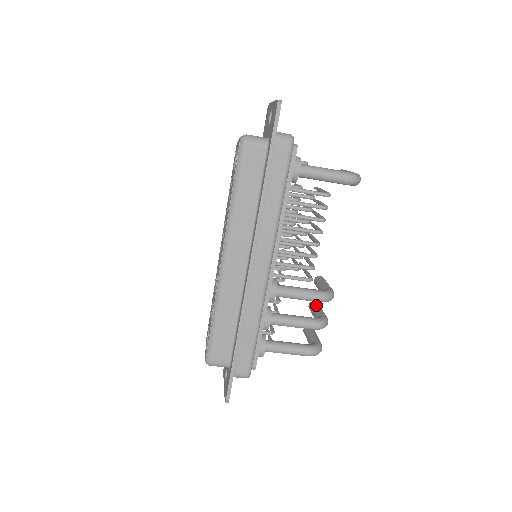
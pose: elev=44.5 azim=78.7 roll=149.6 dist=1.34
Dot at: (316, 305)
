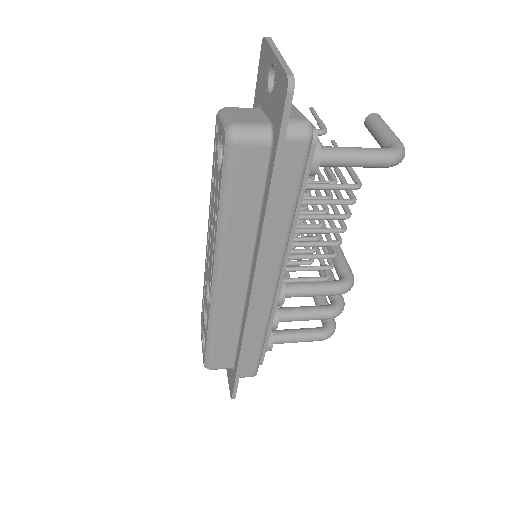
Dot at: occluded
